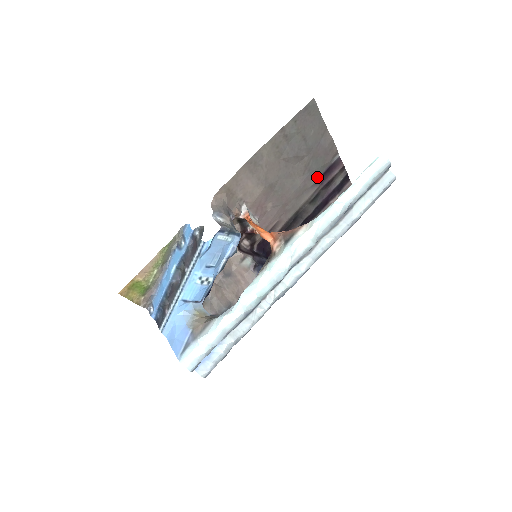
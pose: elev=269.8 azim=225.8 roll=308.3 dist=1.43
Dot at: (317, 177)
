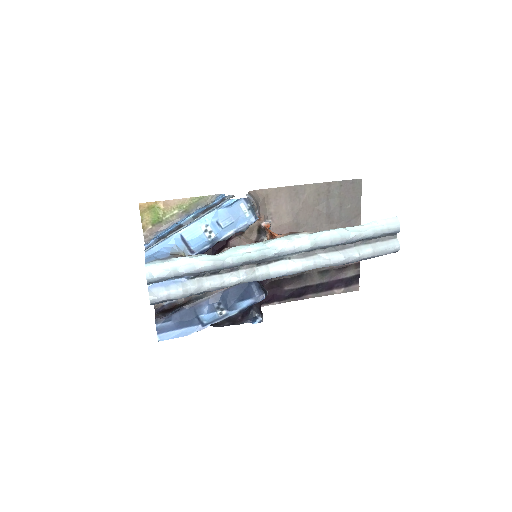
Dot at: occluded
